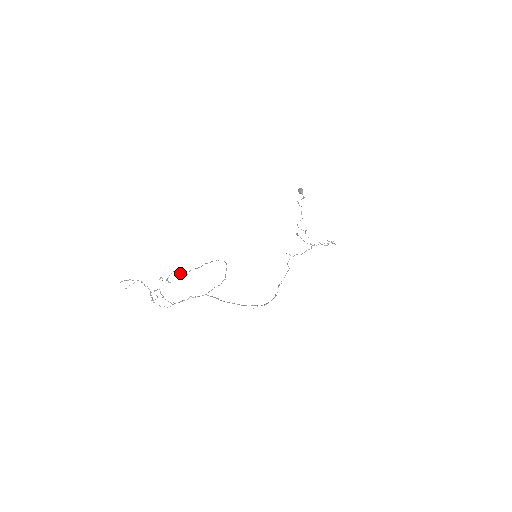
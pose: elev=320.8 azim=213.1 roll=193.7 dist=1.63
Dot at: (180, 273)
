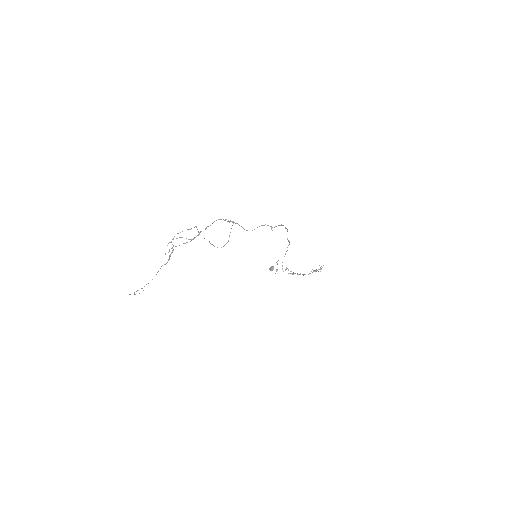
Dot at: (189, 229)
